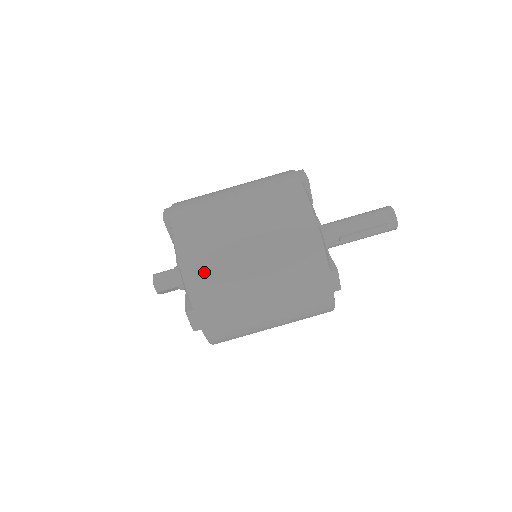
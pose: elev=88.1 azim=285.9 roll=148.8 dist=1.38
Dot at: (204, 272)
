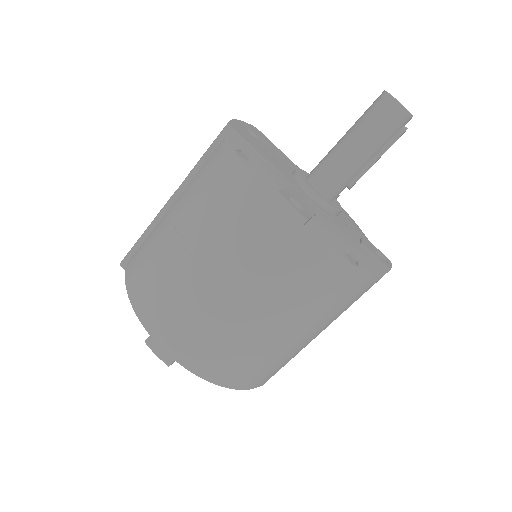
Dot at: (262, 375)
